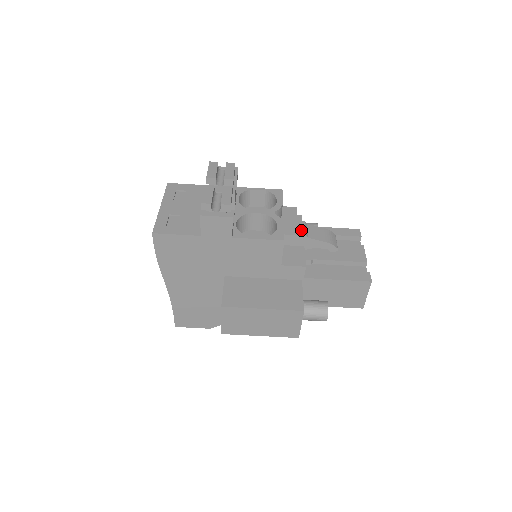
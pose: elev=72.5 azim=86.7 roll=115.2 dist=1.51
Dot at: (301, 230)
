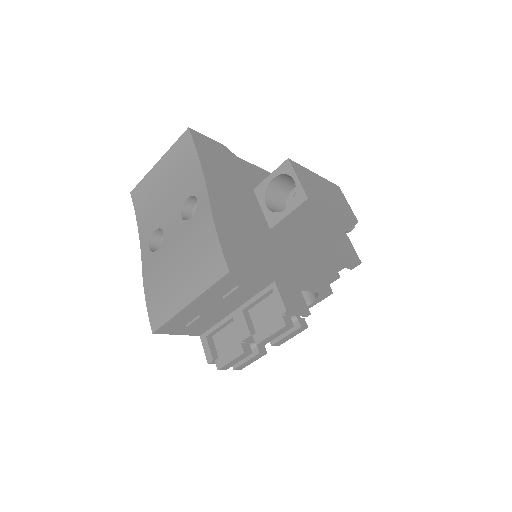
Dot at: occluded
